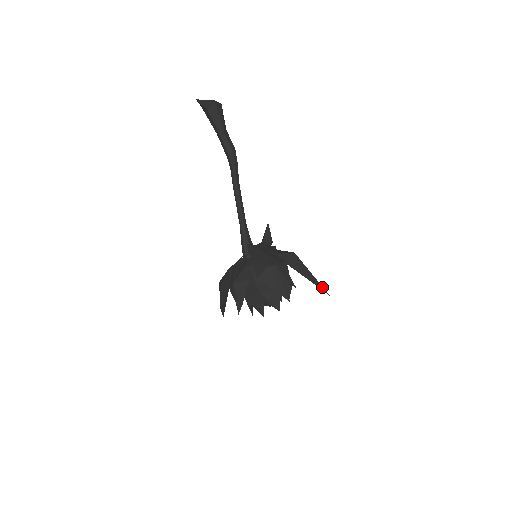
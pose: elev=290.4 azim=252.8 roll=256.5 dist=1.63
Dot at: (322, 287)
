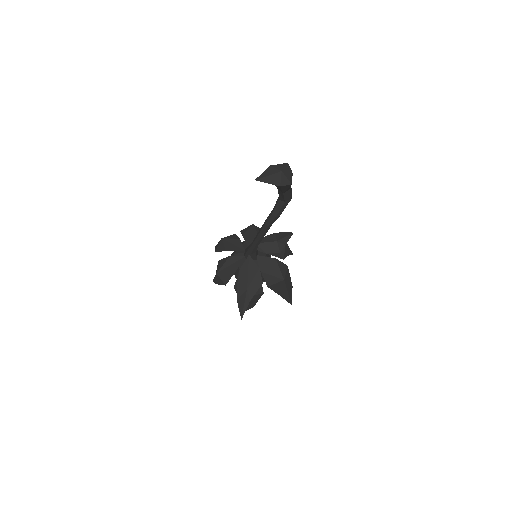
Dot at: (289, 300)
